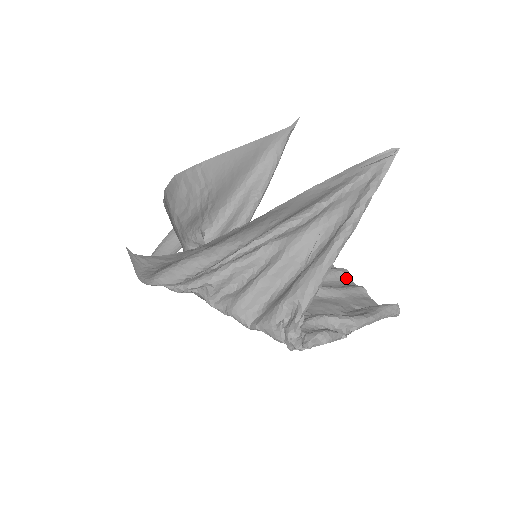
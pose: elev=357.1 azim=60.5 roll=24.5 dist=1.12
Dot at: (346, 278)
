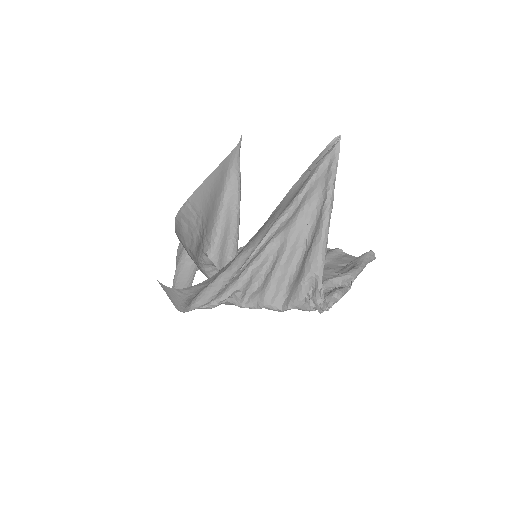
Dot at: occluded
